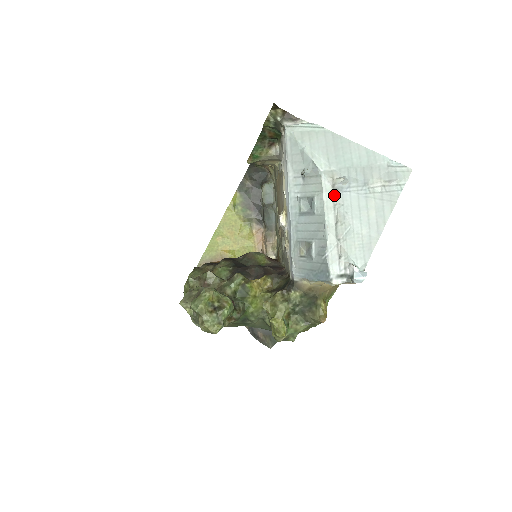
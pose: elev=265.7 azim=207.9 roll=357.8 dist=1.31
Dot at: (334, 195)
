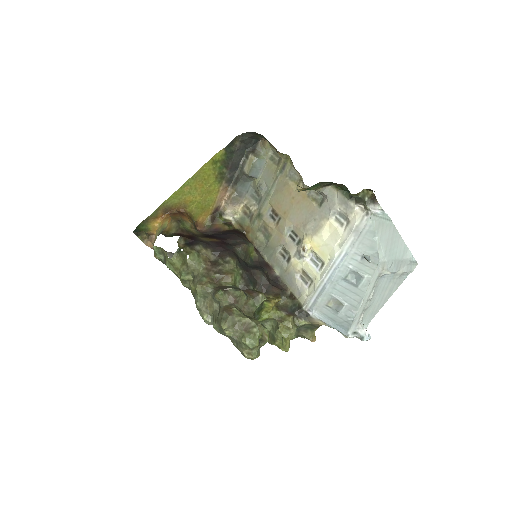
Dot at: (377, 280)
